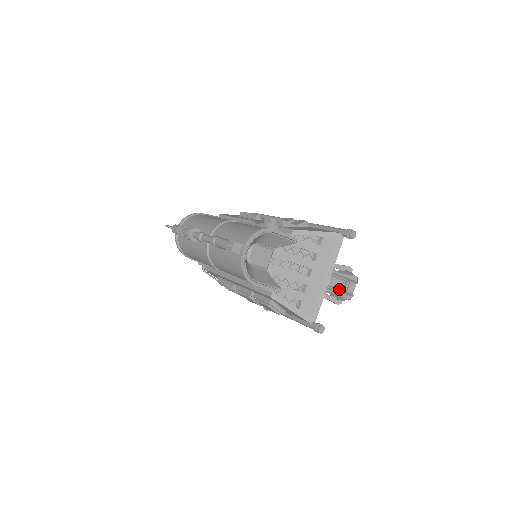
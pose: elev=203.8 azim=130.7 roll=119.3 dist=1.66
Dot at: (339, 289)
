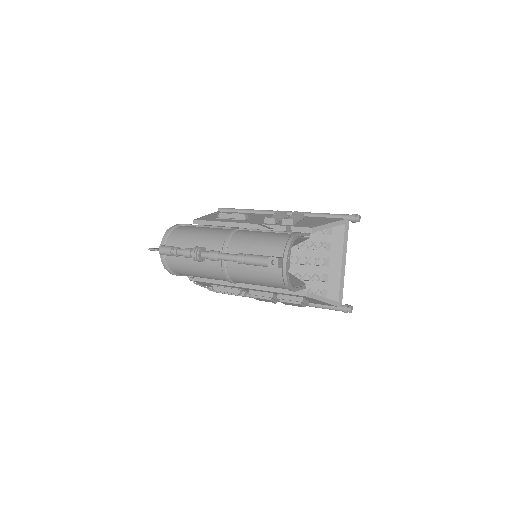
Dot at: occluded
